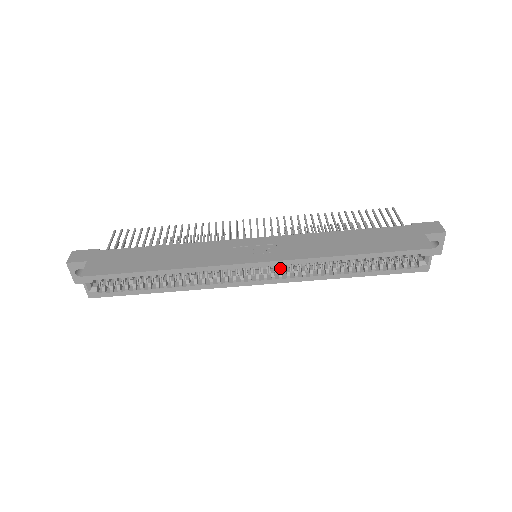
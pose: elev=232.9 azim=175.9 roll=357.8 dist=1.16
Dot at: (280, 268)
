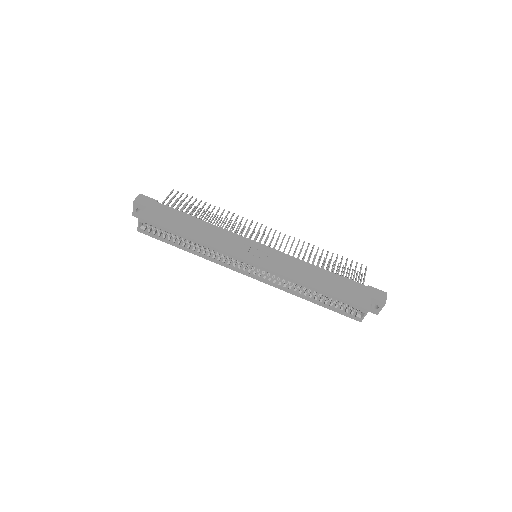
Dot at: occluded
